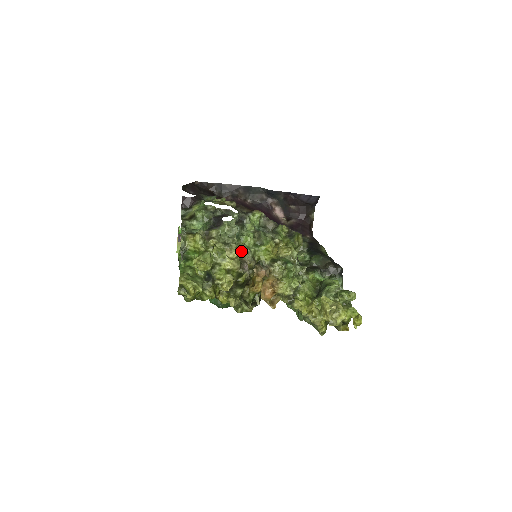
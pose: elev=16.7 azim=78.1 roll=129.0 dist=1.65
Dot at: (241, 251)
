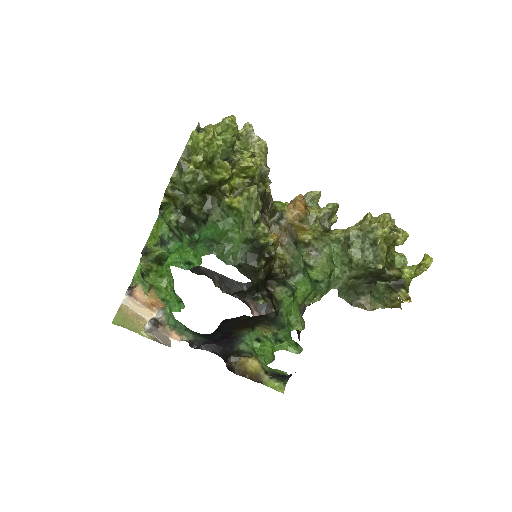
Dot at: occluded
